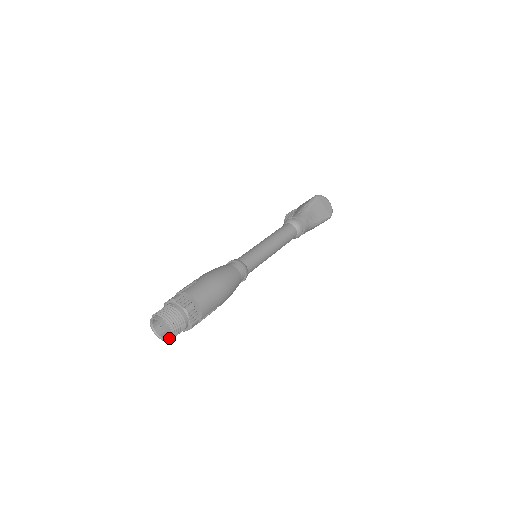
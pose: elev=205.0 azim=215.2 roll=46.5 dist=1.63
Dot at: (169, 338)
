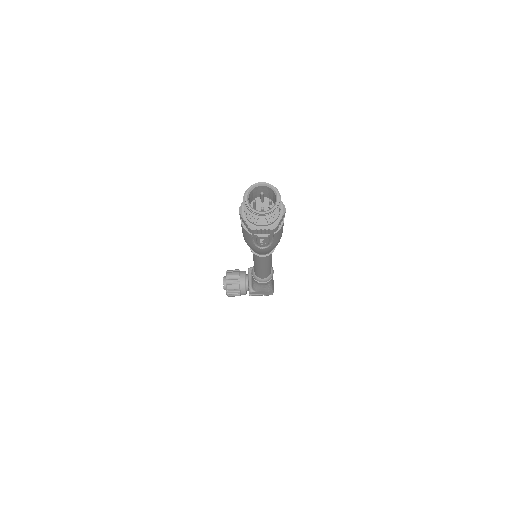
Dot at: (269, 212)
